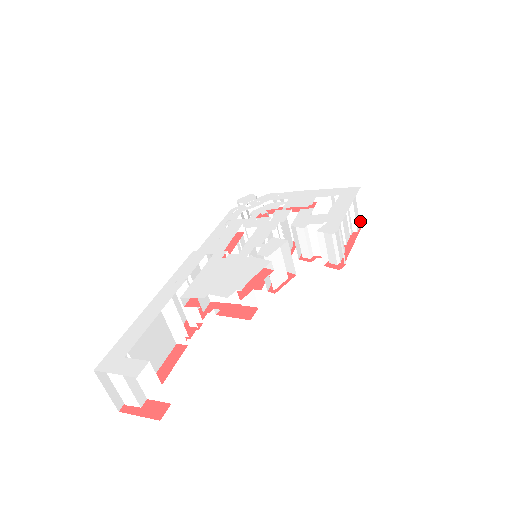
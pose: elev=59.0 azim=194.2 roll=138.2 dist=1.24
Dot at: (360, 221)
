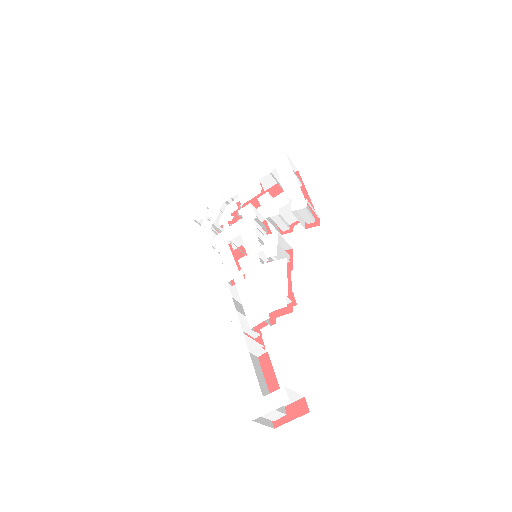
Dot at: (296, 174)
